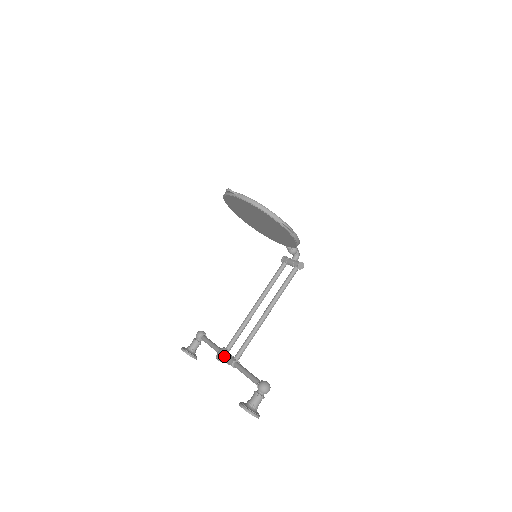
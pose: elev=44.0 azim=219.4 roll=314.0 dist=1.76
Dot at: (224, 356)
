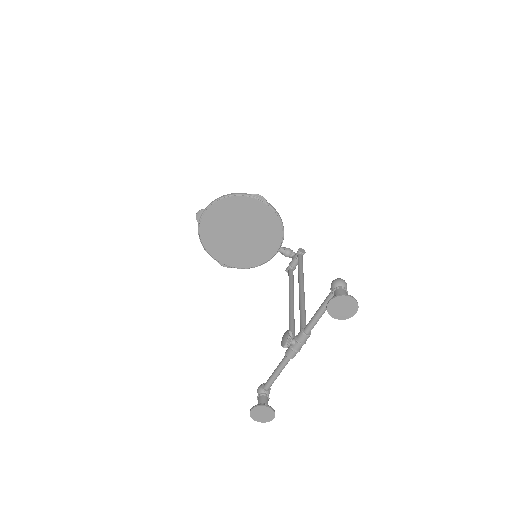
Dot at: (288, 333)
